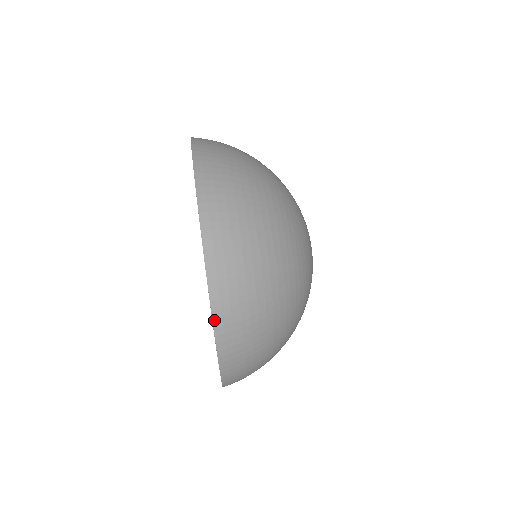
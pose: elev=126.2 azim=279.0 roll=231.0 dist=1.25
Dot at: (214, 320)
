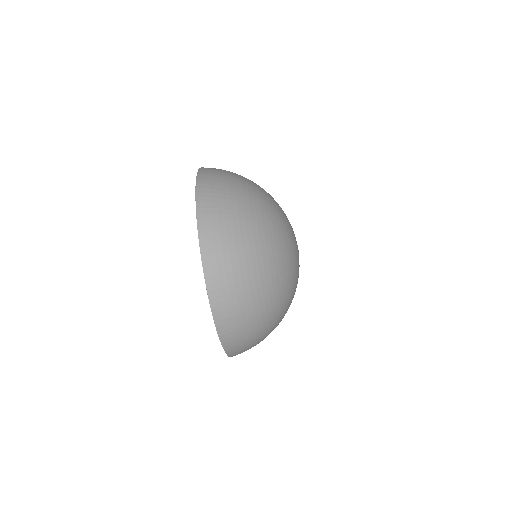
Dot at: occluded
